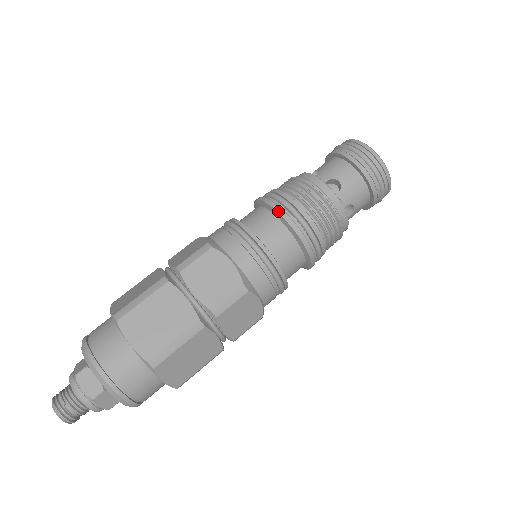
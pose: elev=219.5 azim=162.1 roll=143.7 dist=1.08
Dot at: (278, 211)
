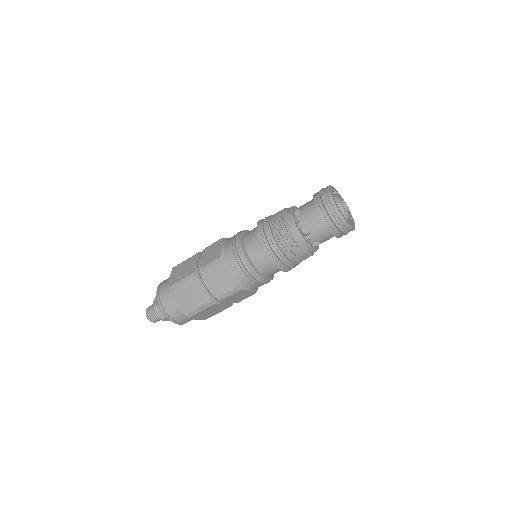
Dot at: (263, 246)
